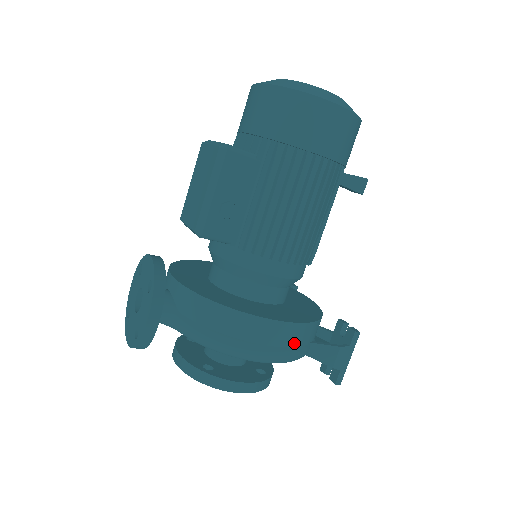
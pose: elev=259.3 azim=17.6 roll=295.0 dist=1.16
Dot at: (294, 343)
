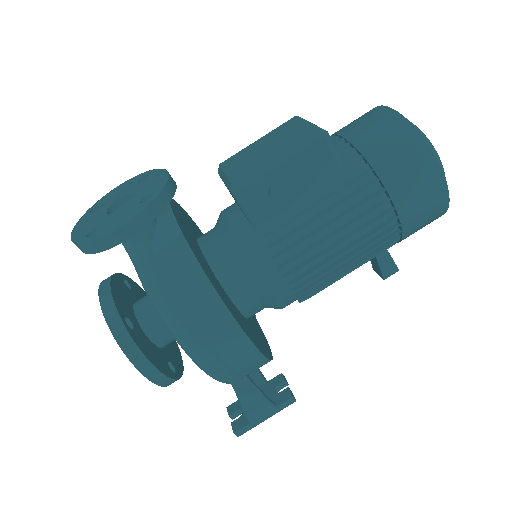
Dot at: (236, 364)
